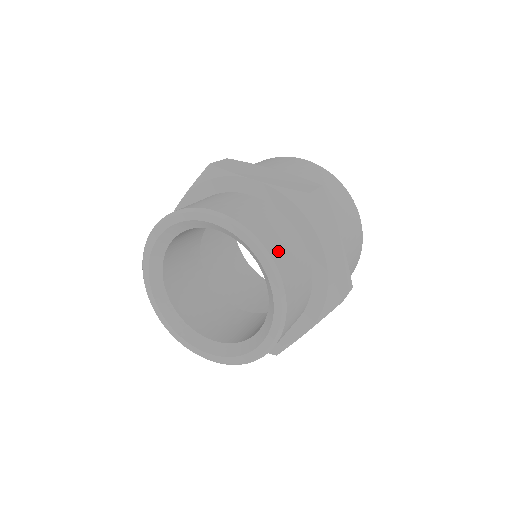
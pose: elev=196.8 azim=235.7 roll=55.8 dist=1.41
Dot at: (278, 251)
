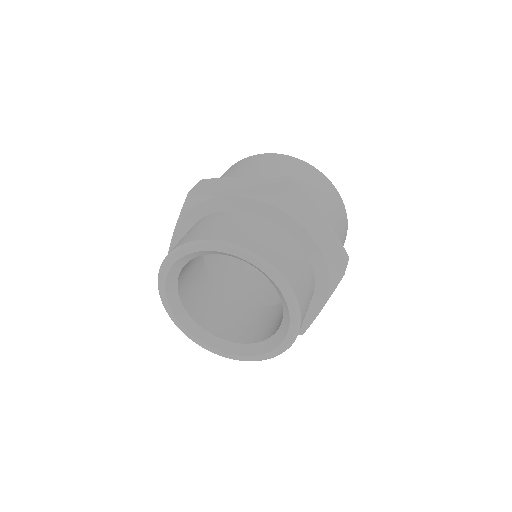
Dot at: (274, 256)
